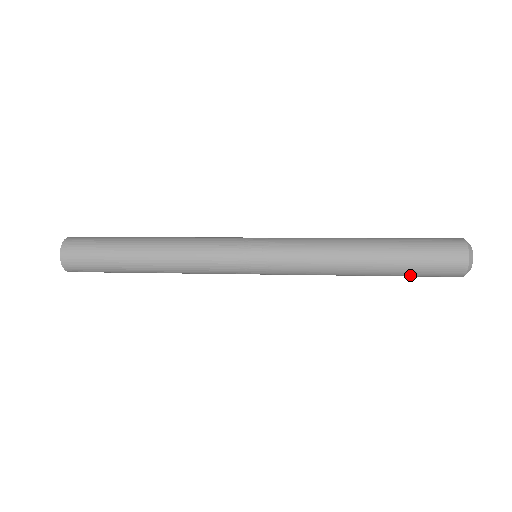
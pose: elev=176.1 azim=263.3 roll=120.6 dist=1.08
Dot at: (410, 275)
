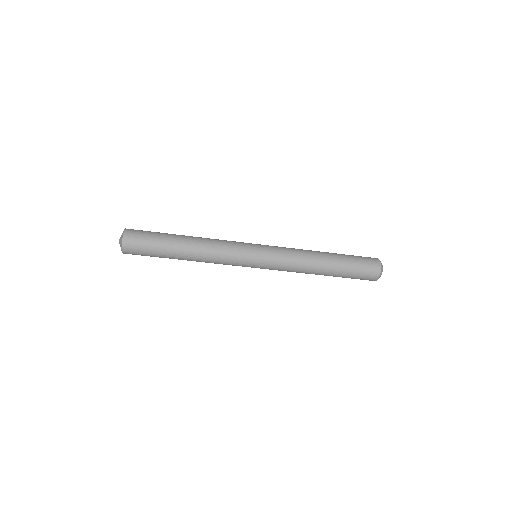
Dot at: (351, 271)
